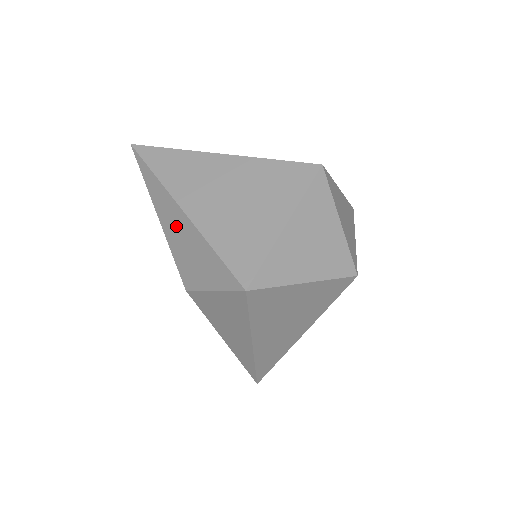
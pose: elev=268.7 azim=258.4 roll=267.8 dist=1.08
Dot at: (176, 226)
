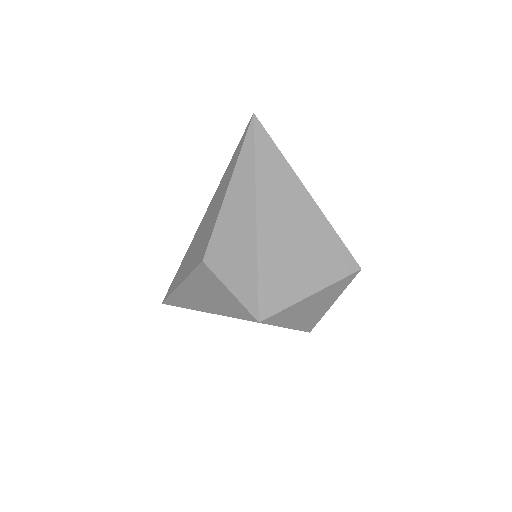
Dot at: (239, 219)
